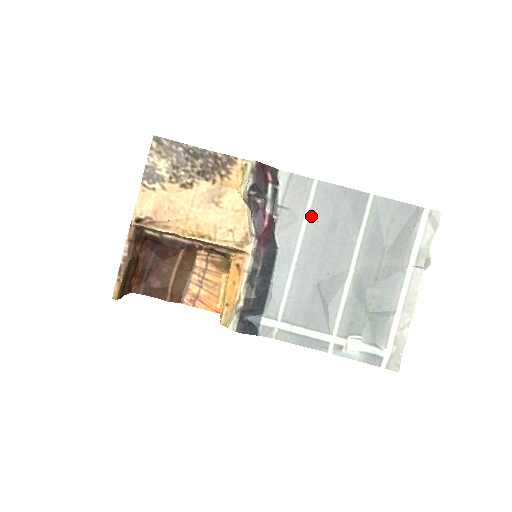
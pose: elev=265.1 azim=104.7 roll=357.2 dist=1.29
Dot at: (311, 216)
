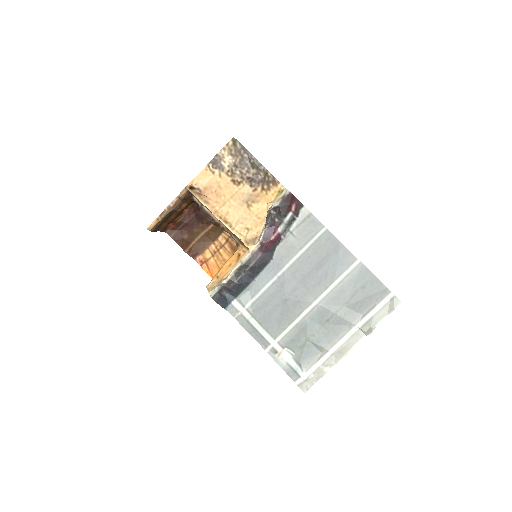
Dot at: (308, 251)
